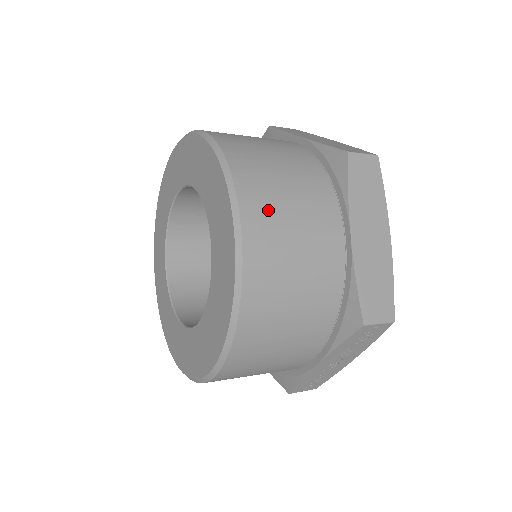
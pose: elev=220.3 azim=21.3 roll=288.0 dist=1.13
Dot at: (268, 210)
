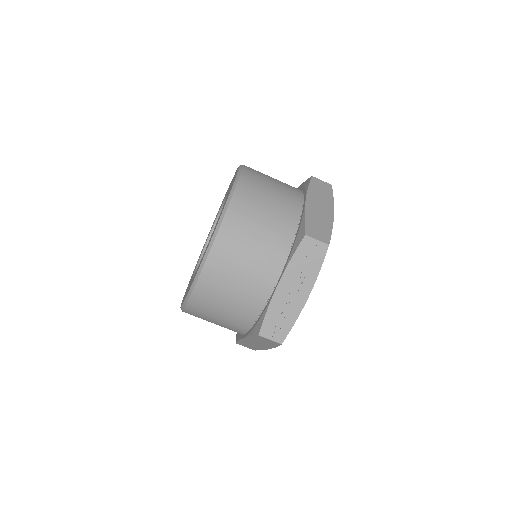
Dot at: (258, 177)
